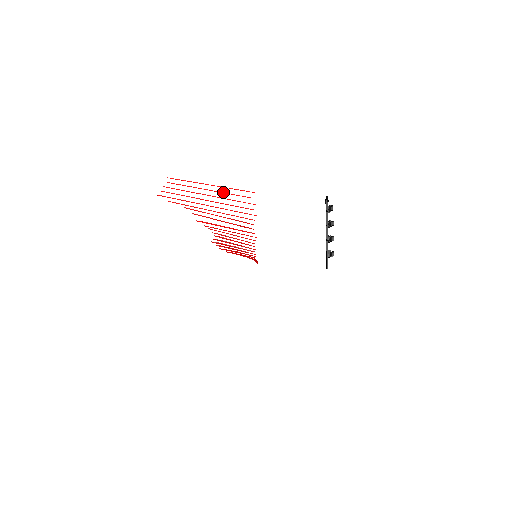
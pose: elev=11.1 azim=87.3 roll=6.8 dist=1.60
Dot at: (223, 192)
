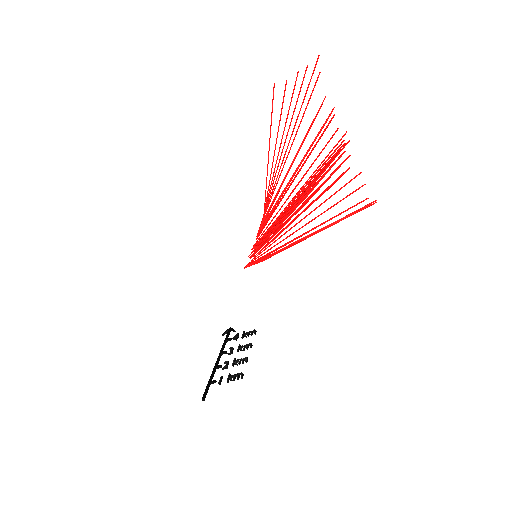
Dot at: occluded
